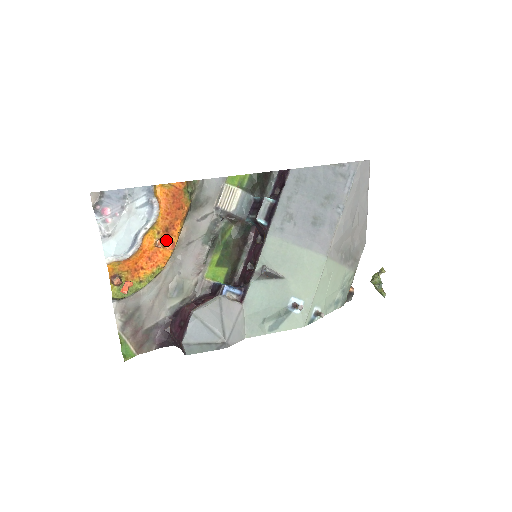
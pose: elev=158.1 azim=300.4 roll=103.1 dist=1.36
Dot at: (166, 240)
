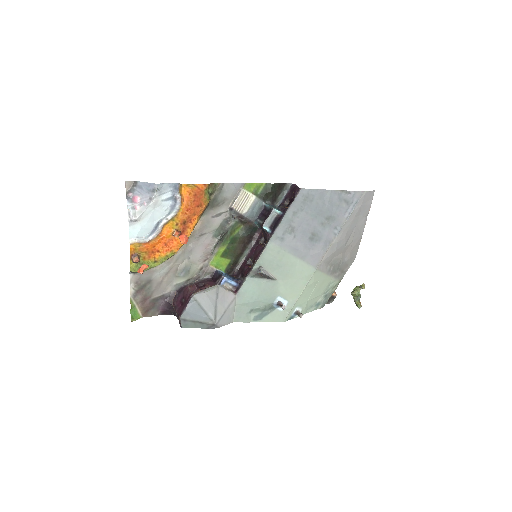
Dot at: (182, 235)
